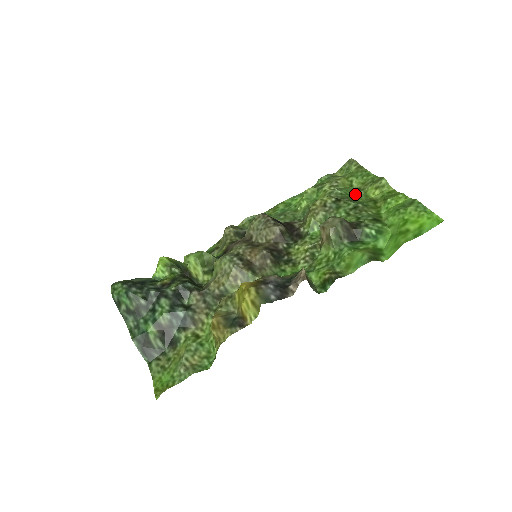
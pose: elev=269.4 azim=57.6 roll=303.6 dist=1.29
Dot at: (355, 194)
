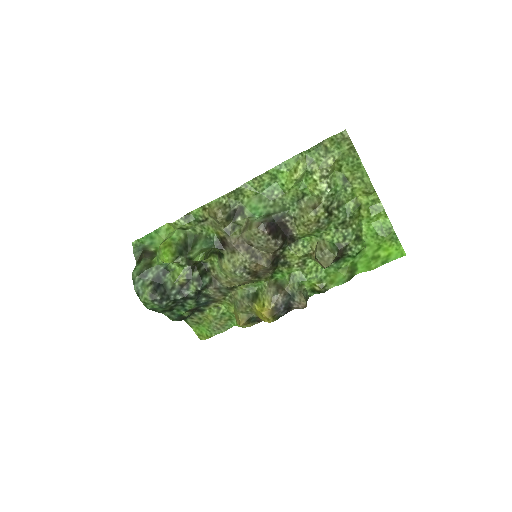
Dot at: (343, 192)
